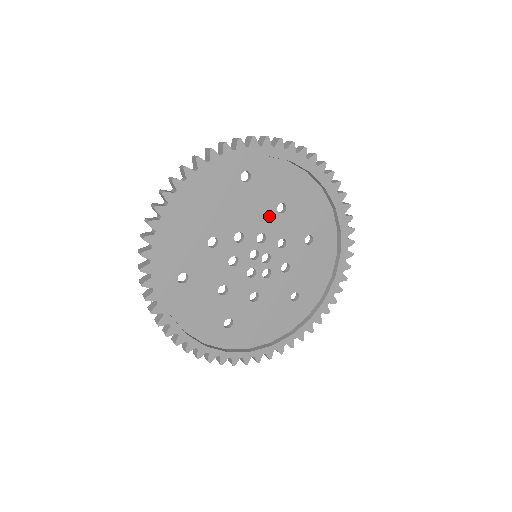
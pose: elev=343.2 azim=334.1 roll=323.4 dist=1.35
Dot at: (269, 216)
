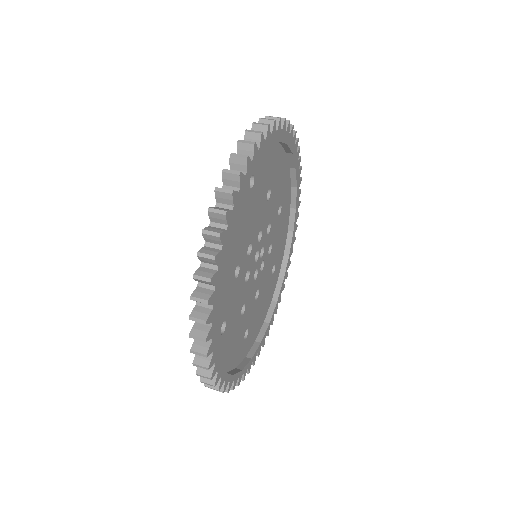
Dot at: (263, 210)
